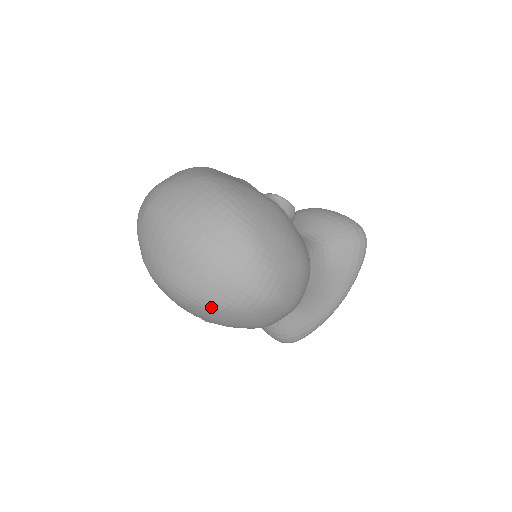
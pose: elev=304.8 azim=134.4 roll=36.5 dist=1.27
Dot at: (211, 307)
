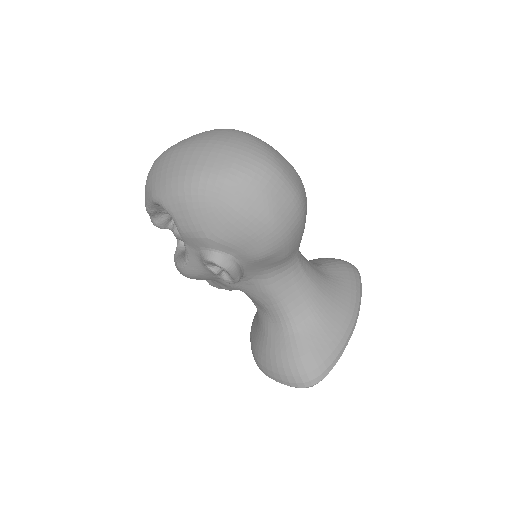
Dot at: (222, 180)
